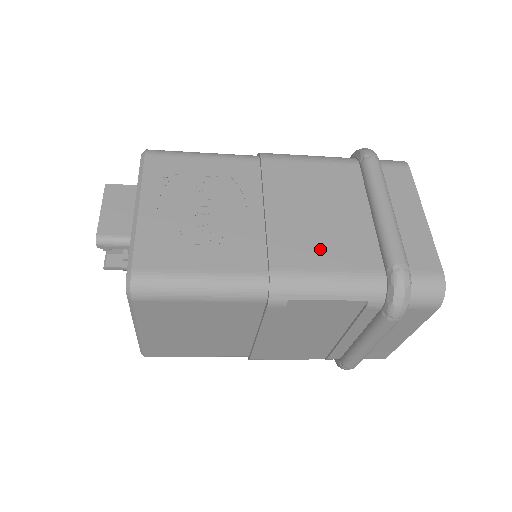
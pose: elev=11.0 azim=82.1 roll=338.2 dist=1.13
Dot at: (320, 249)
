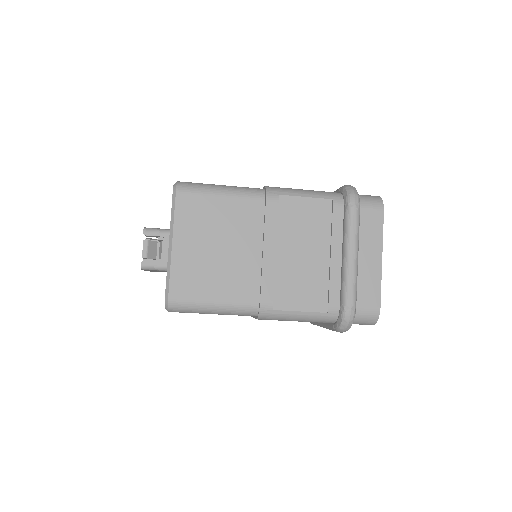
Dot at: occluded
